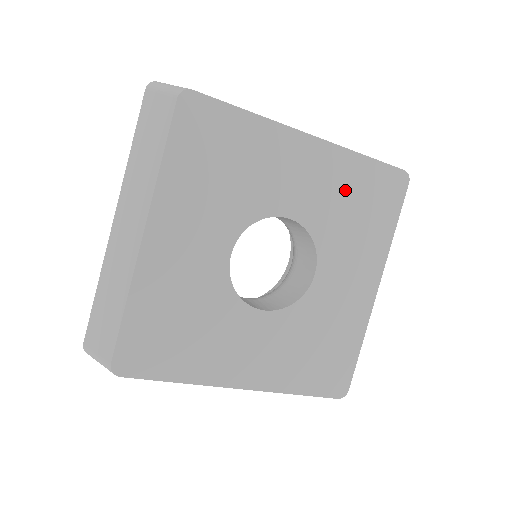
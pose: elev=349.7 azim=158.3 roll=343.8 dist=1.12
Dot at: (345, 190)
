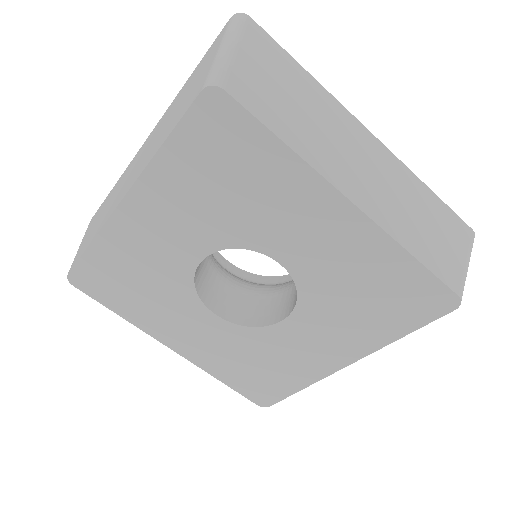
Dot at: (364, 274)
